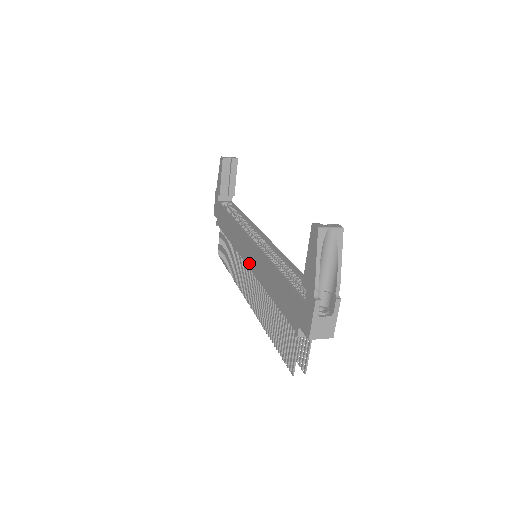
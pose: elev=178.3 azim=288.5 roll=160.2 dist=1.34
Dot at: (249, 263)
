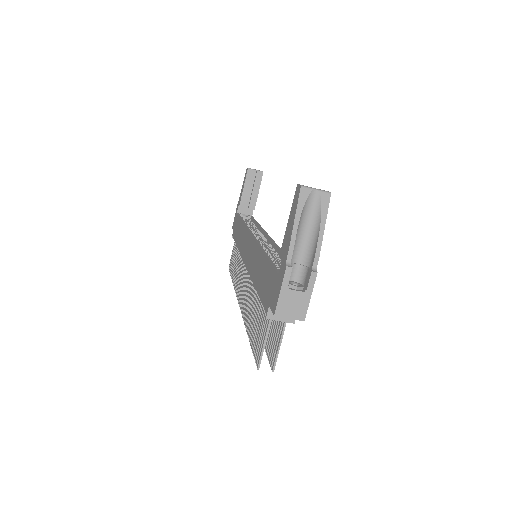
Dot at: (246, 260)
